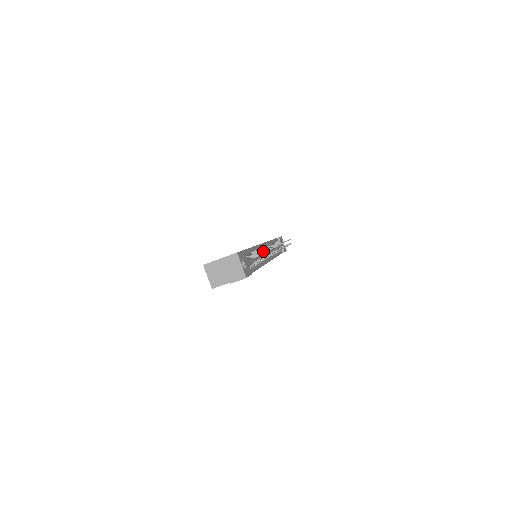
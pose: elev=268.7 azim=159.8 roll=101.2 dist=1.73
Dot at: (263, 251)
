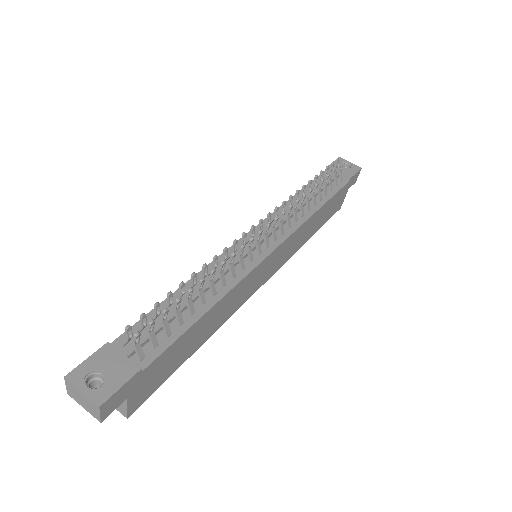
Dot at: (193, 283)
